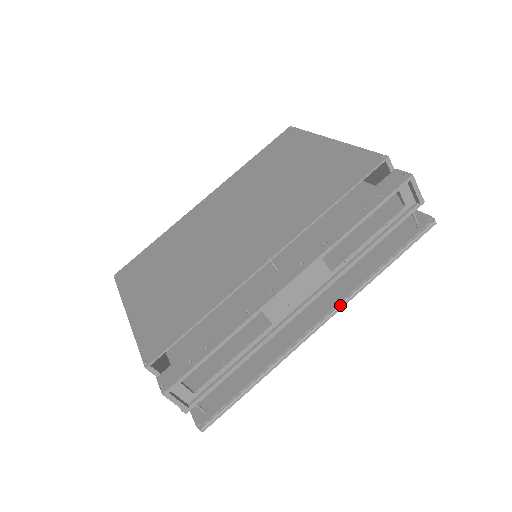
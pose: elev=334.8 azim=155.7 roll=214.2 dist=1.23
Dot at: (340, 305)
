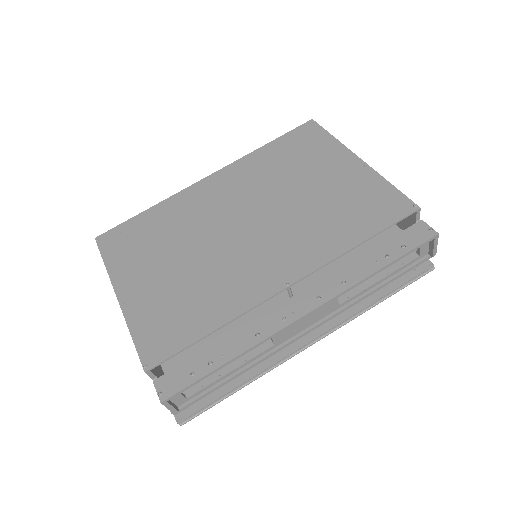
Dot at: (333, 330)
